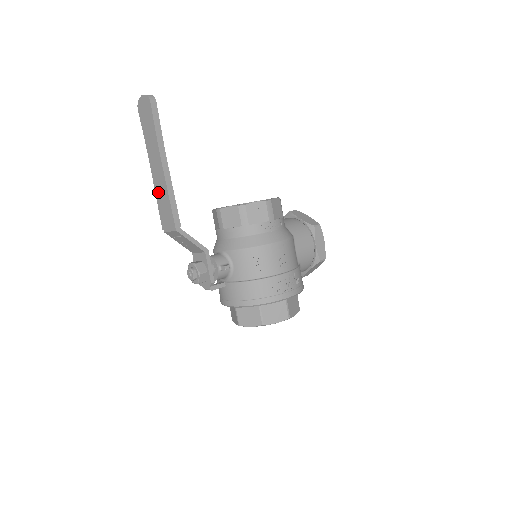
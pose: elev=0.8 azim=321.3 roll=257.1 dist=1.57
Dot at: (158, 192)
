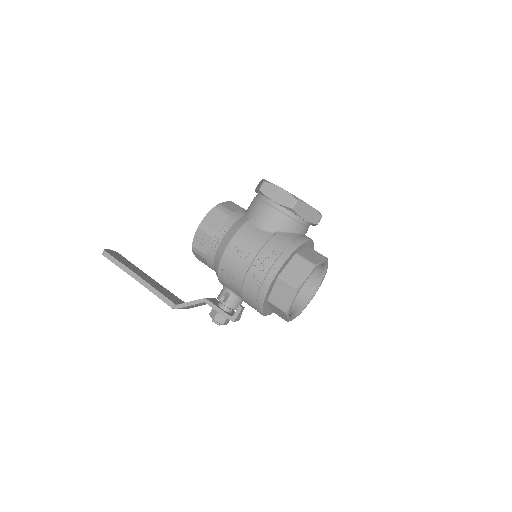
Dot at: occluded
